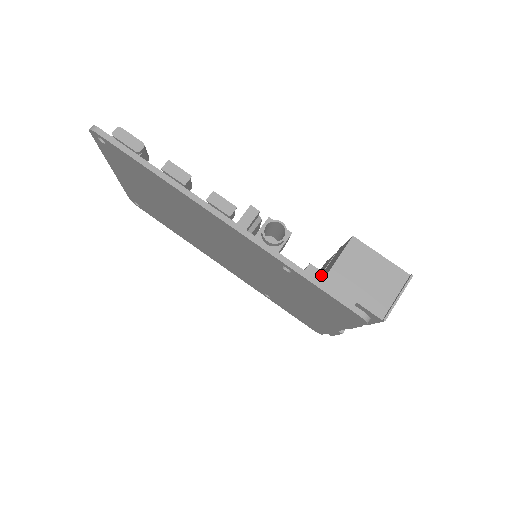
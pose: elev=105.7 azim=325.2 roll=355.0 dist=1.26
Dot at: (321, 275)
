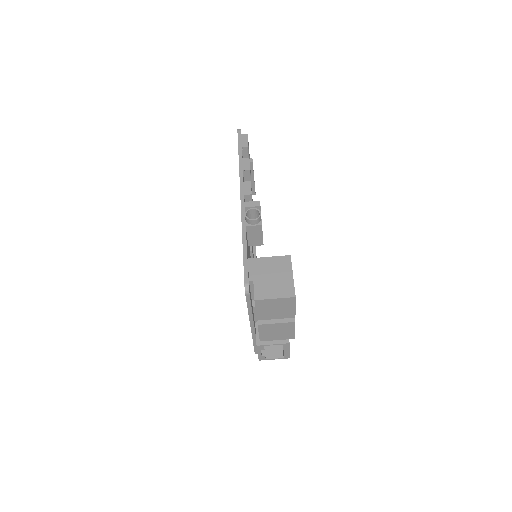
Dot at: occluded
